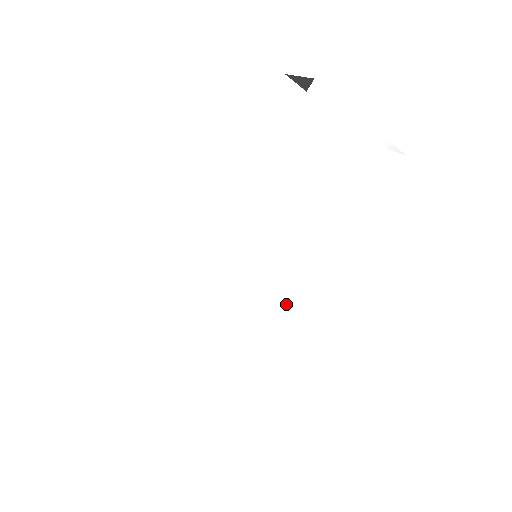
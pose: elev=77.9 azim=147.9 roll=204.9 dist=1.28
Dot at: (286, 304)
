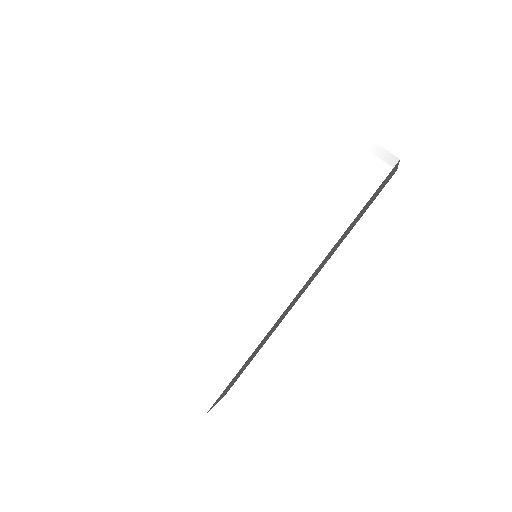
Dot at: (267, 301)
